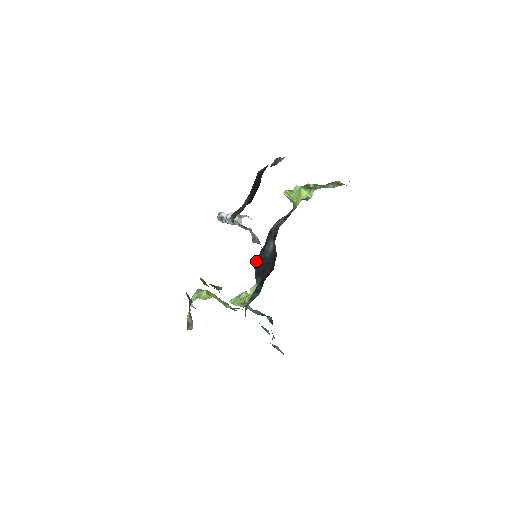
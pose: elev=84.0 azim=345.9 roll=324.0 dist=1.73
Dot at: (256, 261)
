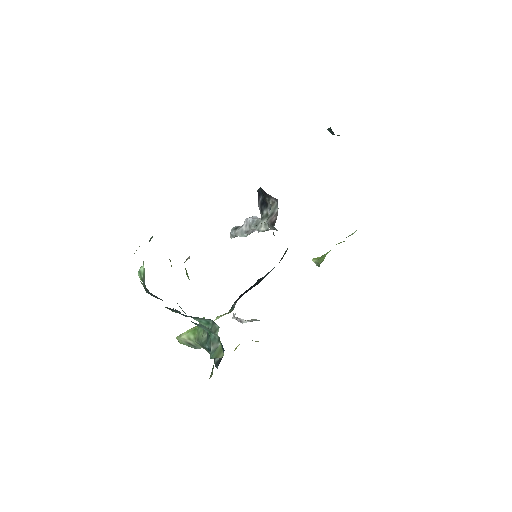
Dot at: occluded
